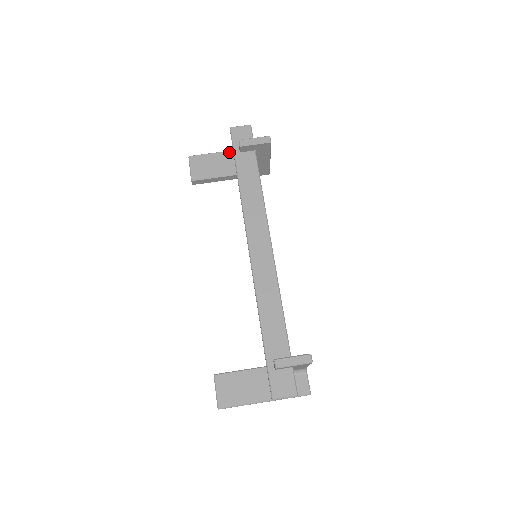
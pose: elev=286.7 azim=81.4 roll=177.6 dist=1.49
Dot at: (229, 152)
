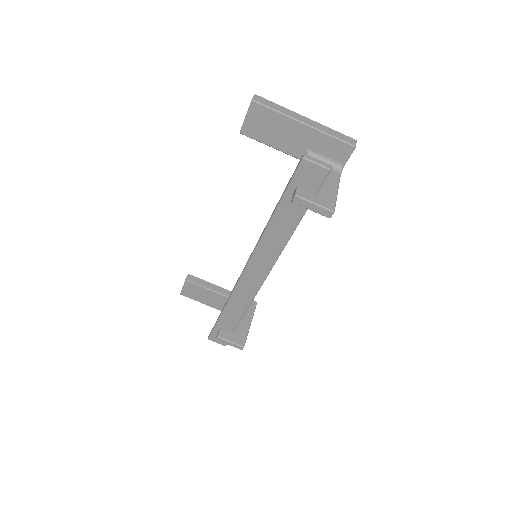
Dot at: (306, 127)
